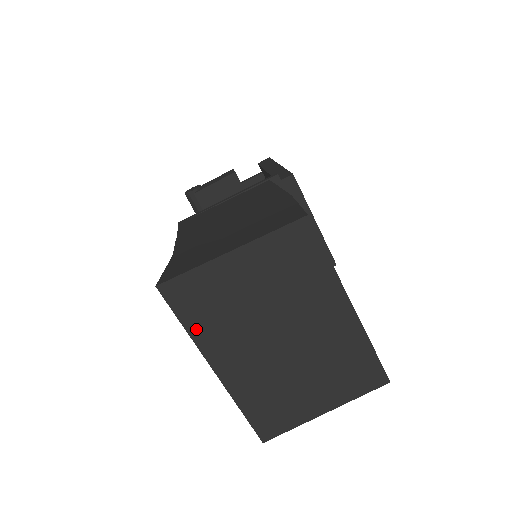
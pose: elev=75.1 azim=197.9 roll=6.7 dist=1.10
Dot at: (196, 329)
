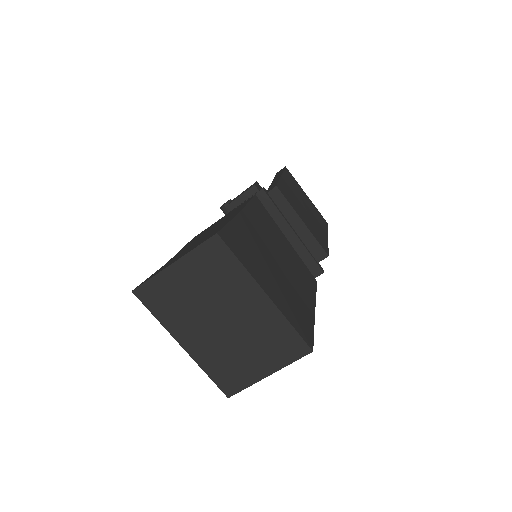
Dot at: (163, 318)
